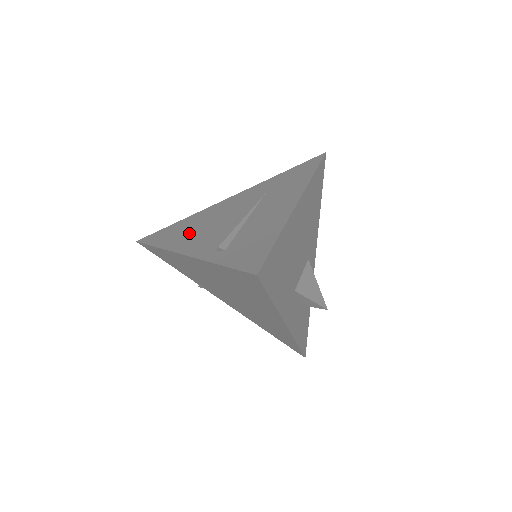
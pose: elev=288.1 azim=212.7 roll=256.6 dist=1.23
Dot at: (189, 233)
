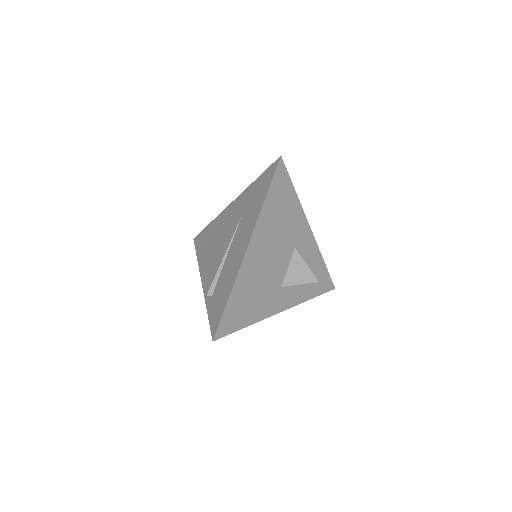
Dot at: (208, 251)
